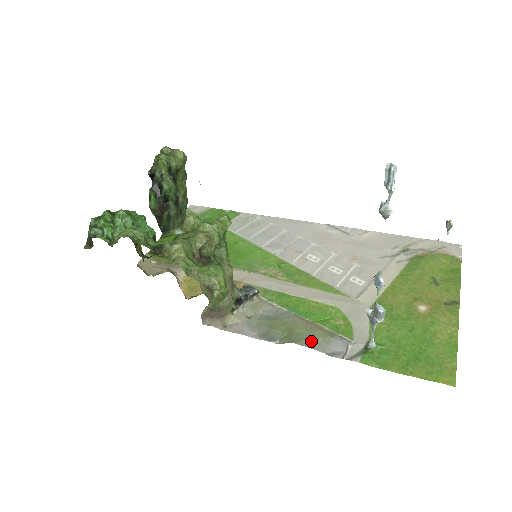
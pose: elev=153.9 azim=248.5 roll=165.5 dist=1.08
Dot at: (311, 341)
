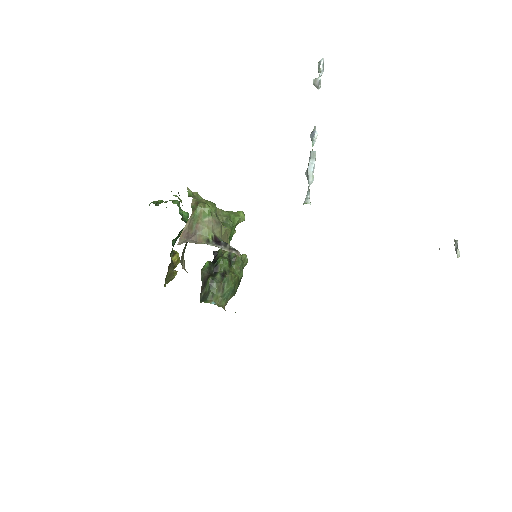
Dot at: occluded
